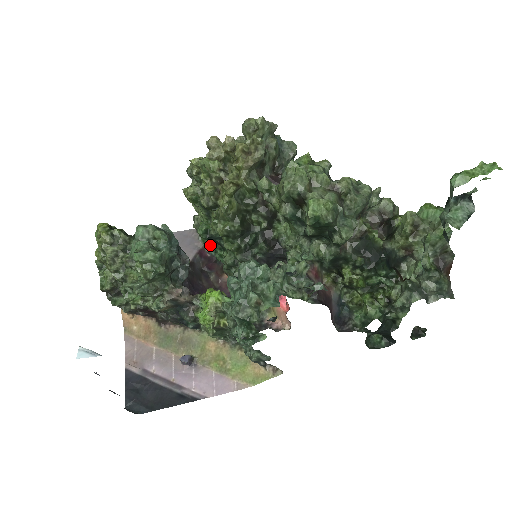
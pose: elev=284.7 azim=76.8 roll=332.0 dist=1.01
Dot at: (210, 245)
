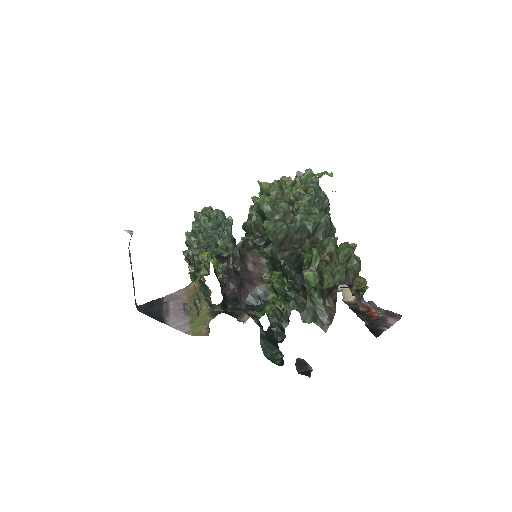
Dot at: occluded
